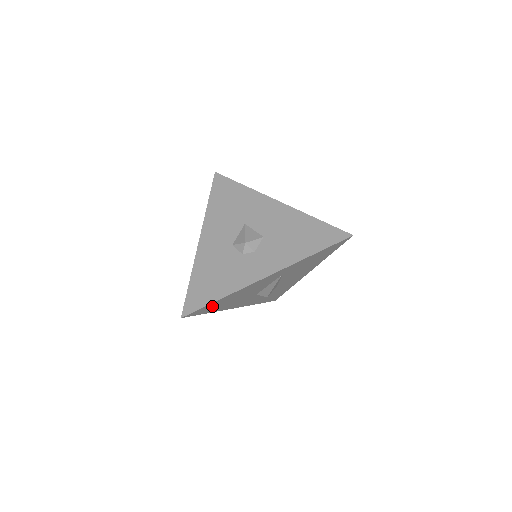
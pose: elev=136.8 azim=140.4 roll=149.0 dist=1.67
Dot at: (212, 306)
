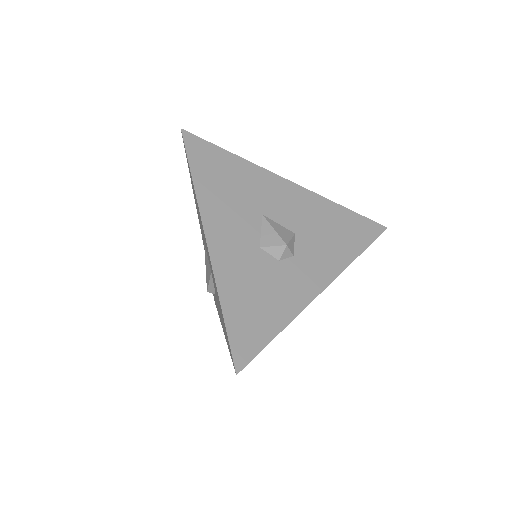
Dot at: occluded
